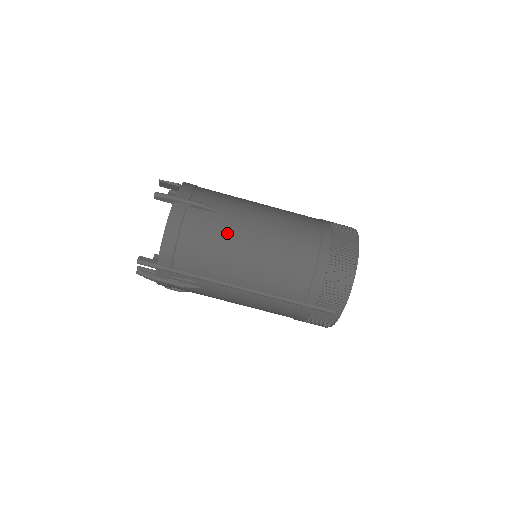
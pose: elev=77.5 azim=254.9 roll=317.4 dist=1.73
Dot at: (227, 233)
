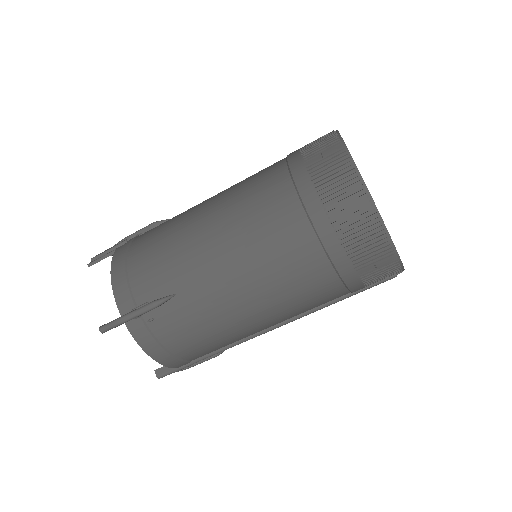
Dot at: (206, 312)
